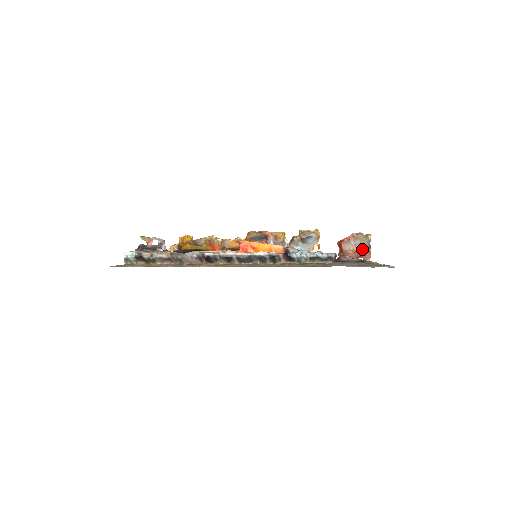
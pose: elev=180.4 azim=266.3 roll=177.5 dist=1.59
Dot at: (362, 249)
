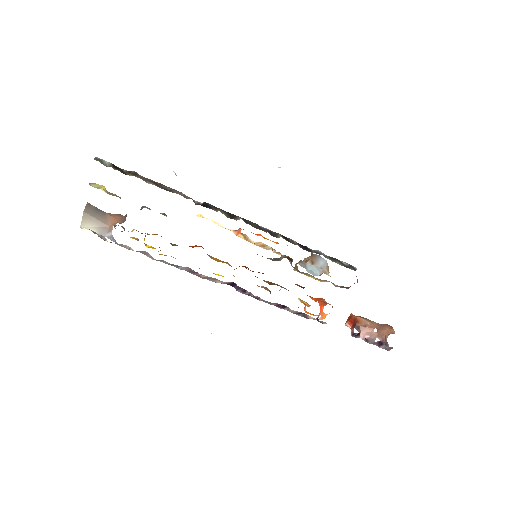
Dot at: occluded
